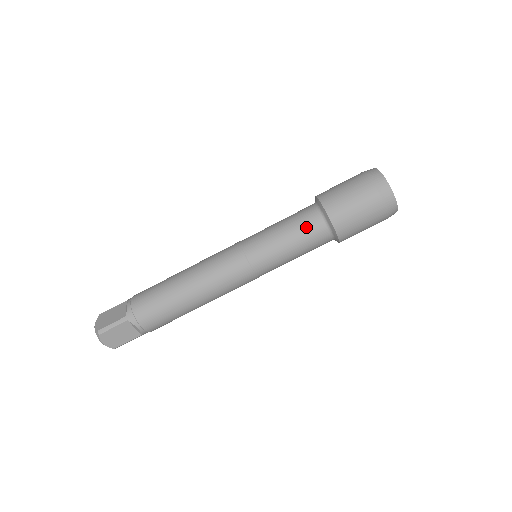
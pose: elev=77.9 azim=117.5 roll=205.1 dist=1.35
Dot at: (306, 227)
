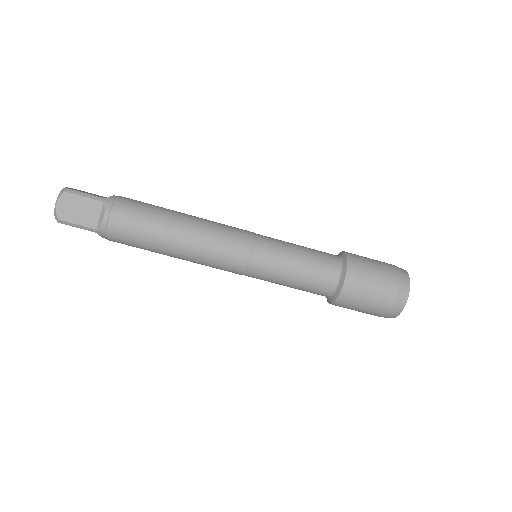
Dot at: (322, 259)
